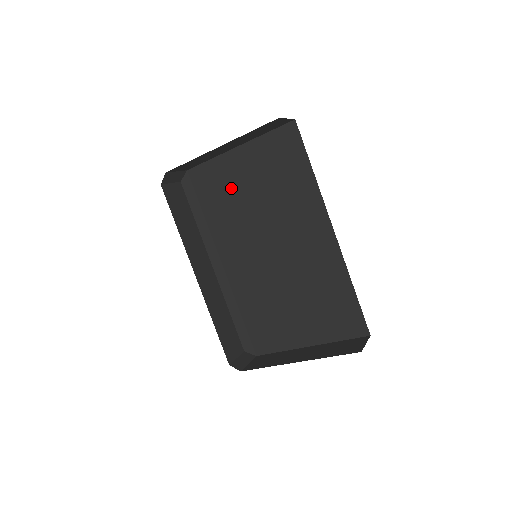
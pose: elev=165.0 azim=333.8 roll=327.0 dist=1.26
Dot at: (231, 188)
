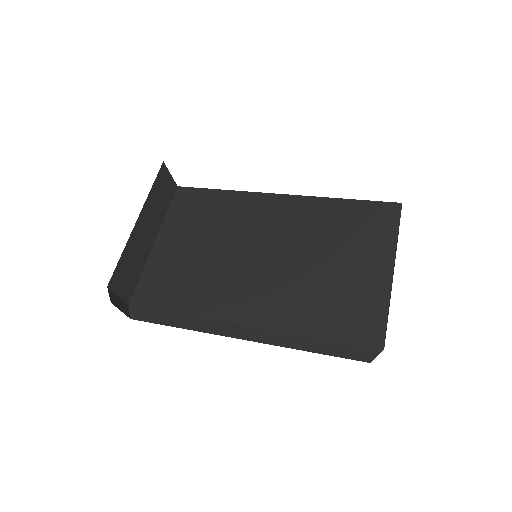
Dot at: (180, 267)
